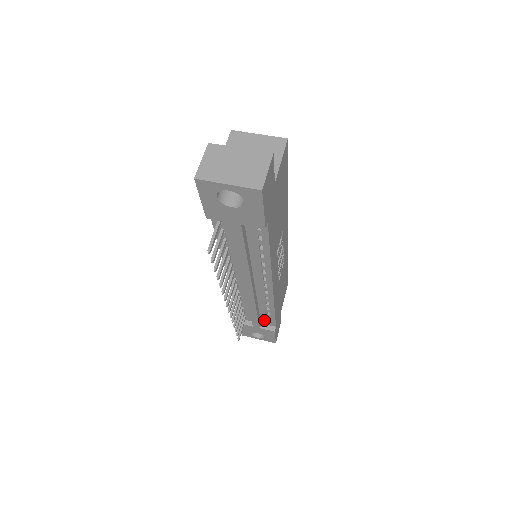
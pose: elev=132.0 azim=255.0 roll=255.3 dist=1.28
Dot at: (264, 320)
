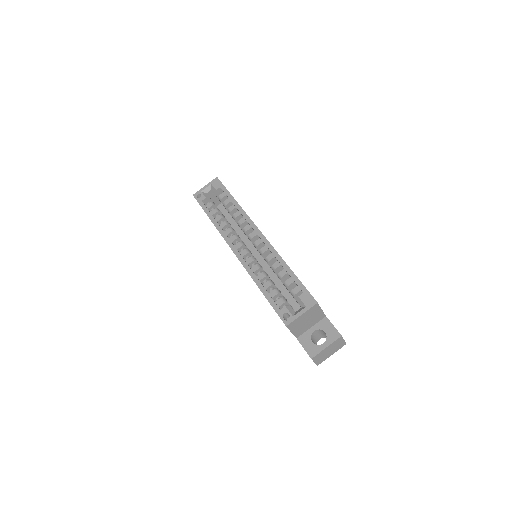
Dot at: occluded
